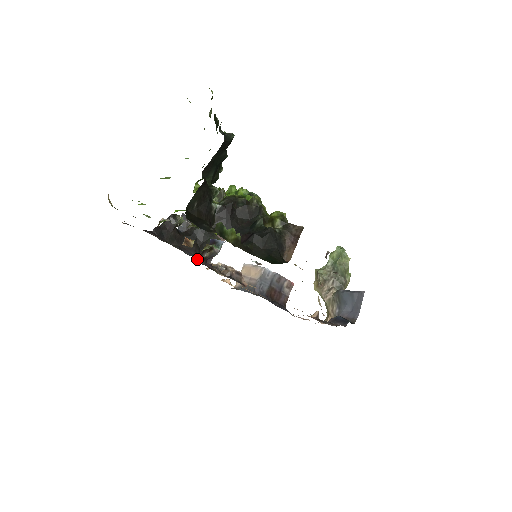
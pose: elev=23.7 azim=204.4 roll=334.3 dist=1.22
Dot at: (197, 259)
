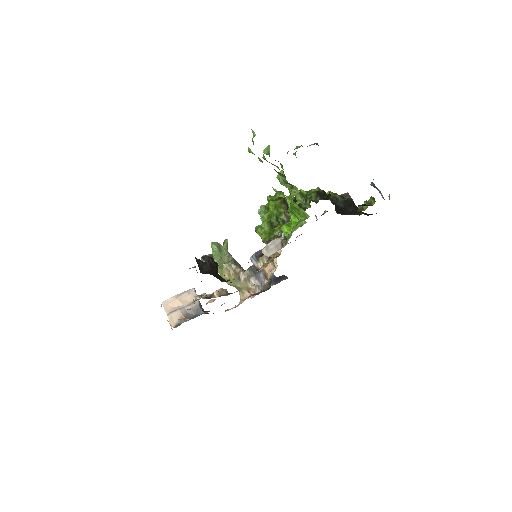
Dot at: occluded
